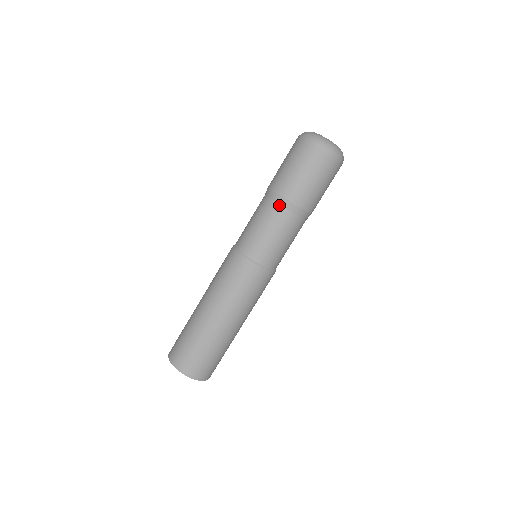
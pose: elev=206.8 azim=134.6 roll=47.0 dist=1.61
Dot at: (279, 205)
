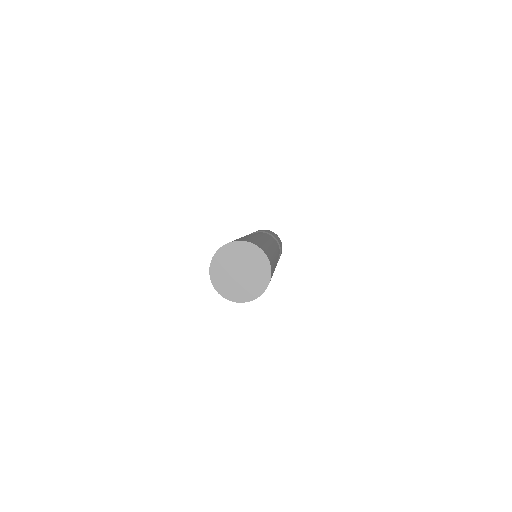
Dot at: (266, 233)
